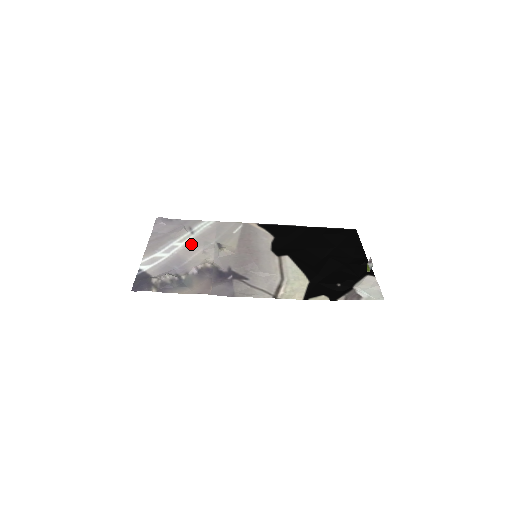
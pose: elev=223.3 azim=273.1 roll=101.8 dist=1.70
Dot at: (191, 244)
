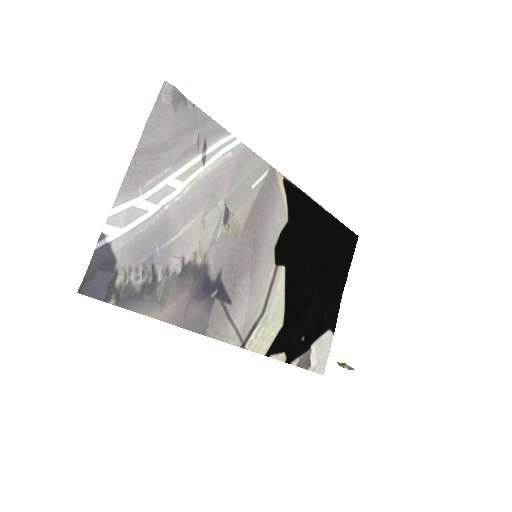
Dot at: (193, 193)
